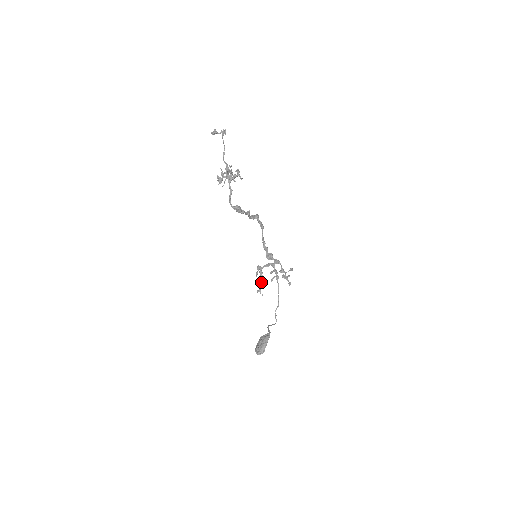
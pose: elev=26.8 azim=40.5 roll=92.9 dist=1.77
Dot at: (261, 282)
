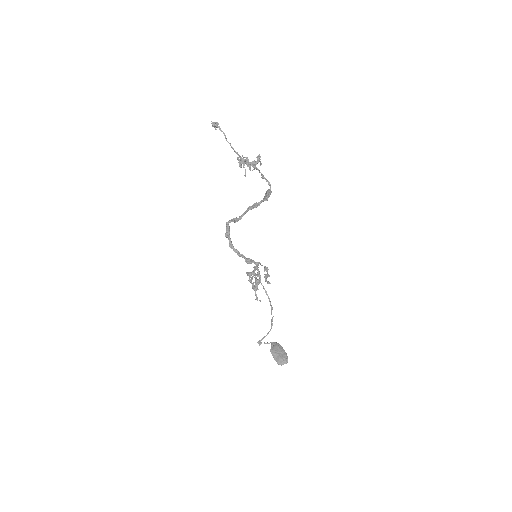
Dot at: occluded
